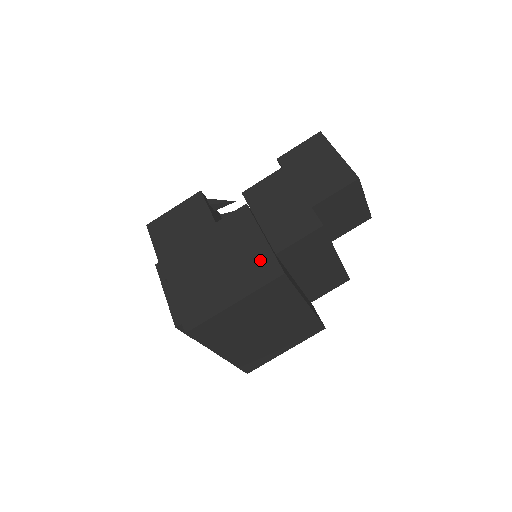
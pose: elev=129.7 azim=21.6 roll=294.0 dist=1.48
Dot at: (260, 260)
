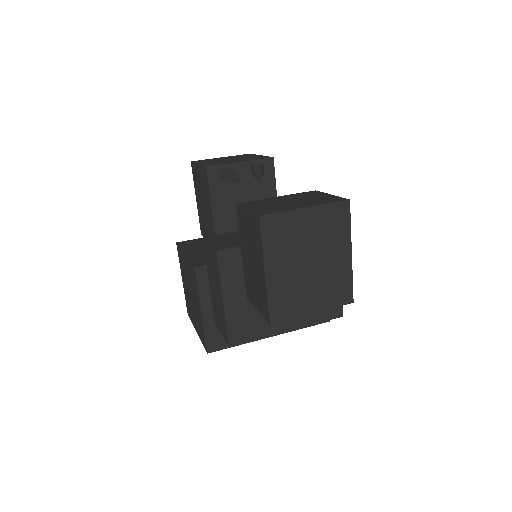
Dot at: (201, 326)
